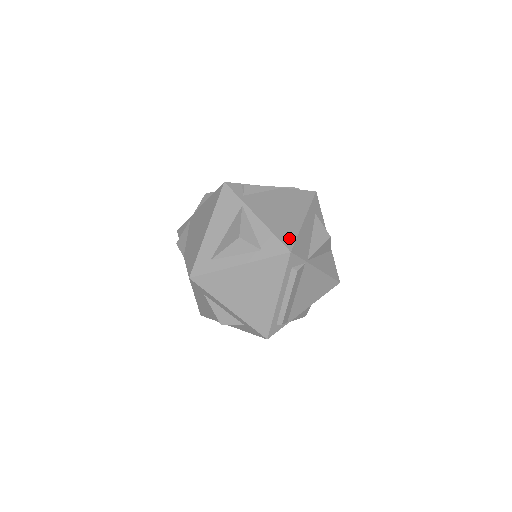
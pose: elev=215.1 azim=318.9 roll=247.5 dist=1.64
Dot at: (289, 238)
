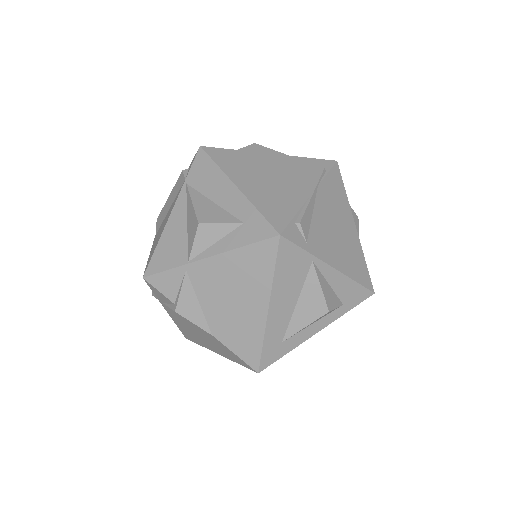
Dot at: (364, 273)
